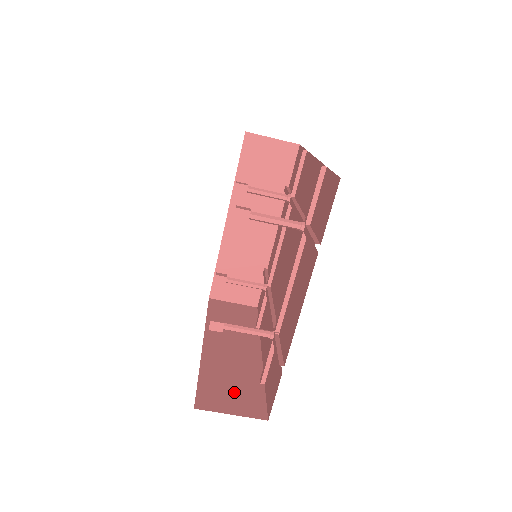
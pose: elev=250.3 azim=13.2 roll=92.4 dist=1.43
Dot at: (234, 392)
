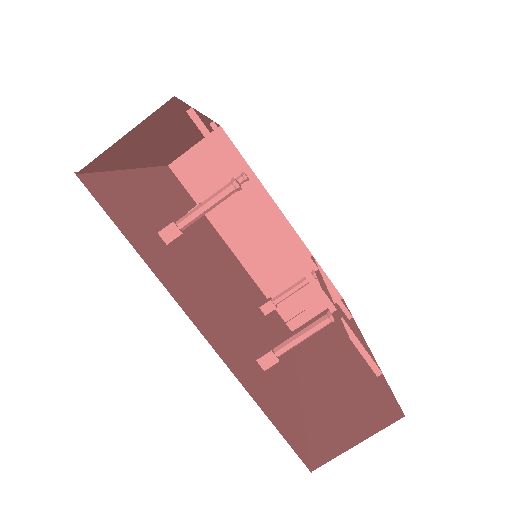
Dot at: (350, 413)
